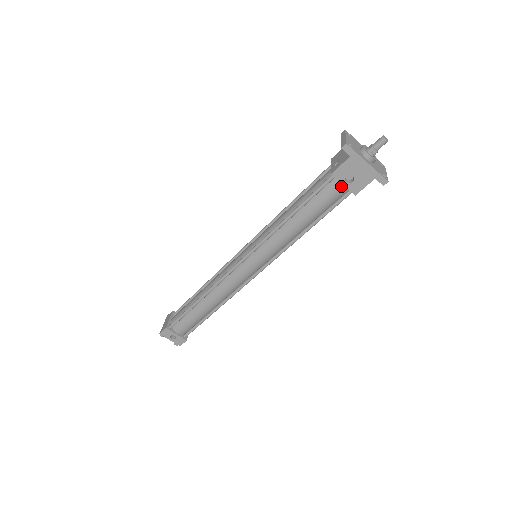
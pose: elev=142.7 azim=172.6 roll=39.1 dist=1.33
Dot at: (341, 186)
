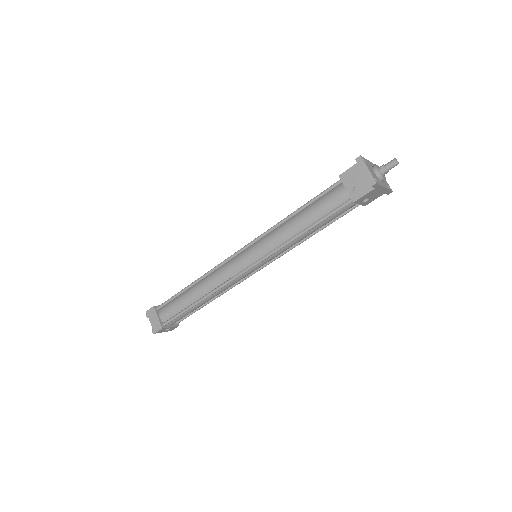
Dot at: occluded
